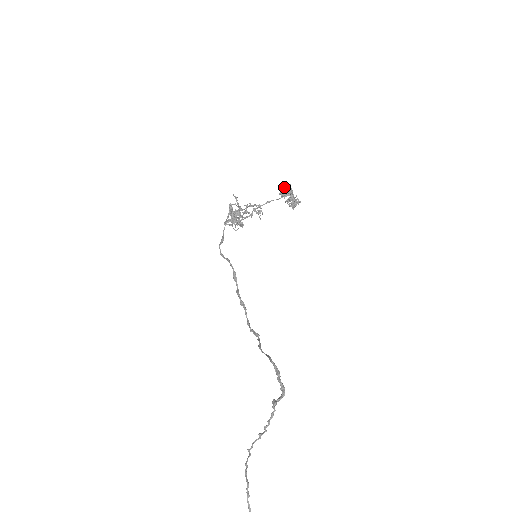
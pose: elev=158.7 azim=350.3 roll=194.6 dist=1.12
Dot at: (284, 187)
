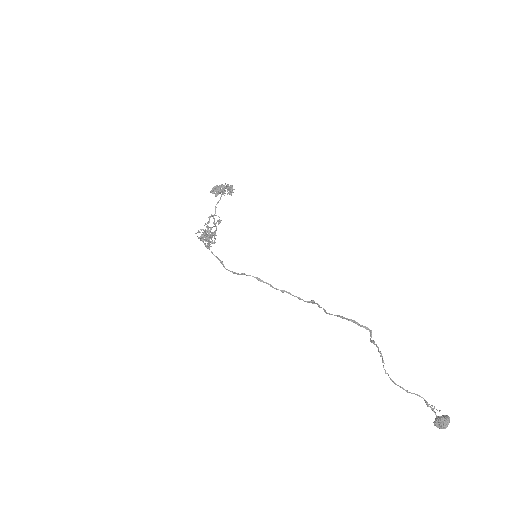
Dot at: occluded
